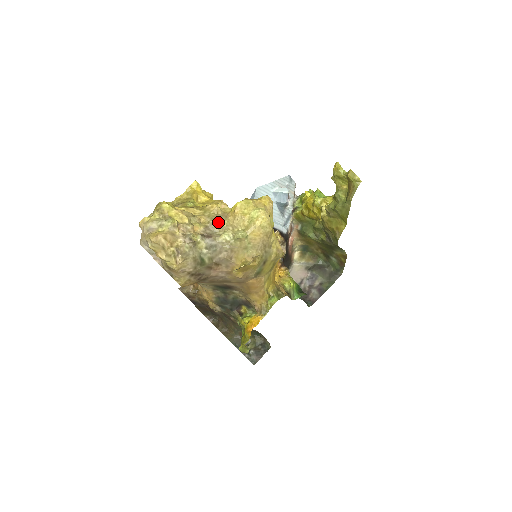
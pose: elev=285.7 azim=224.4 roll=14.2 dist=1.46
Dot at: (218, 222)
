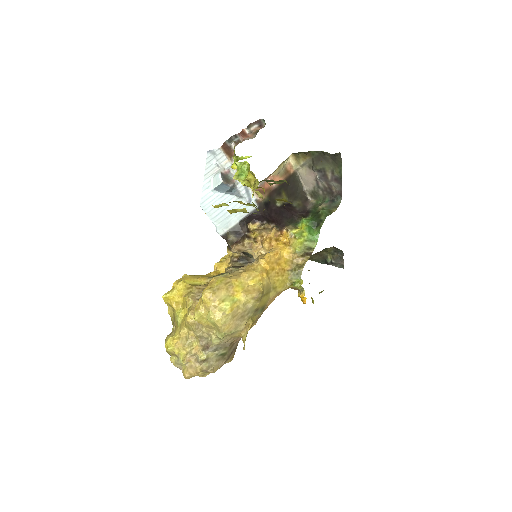
Dot at: (202, 331)
